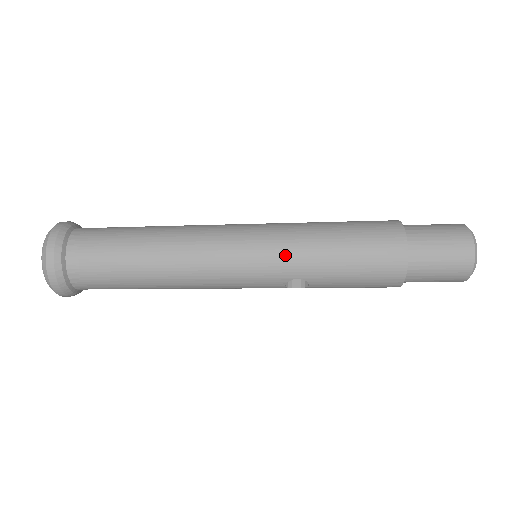
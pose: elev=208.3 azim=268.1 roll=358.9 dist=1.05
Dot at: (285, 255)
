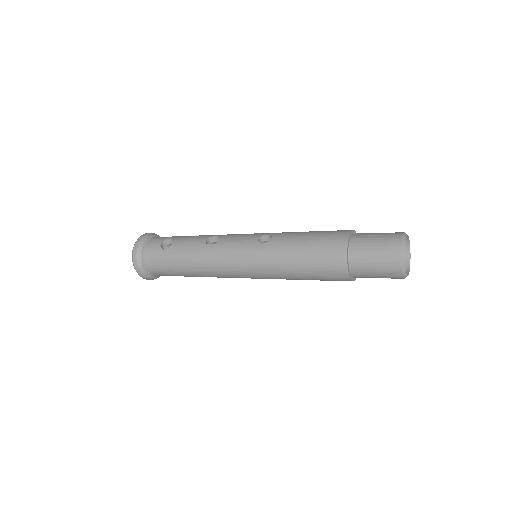
Dot at: (270, 278)
